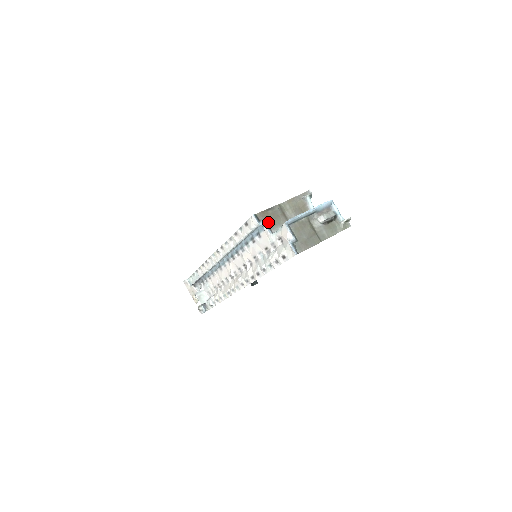
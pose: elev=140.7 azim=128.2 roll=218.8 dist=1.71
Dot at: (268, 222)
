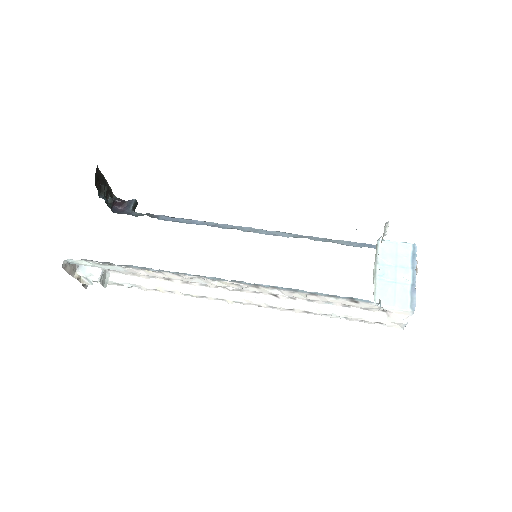
Dot at: occluded
